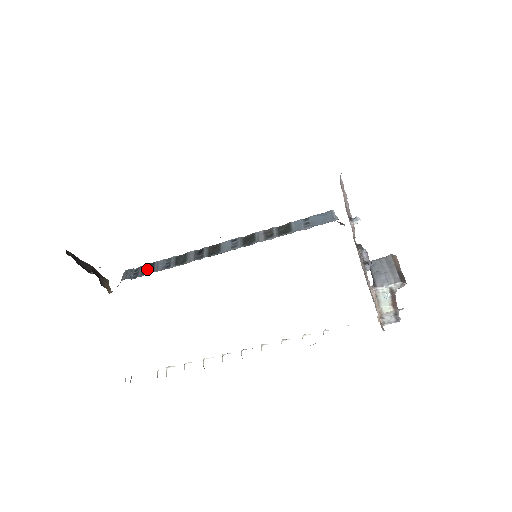
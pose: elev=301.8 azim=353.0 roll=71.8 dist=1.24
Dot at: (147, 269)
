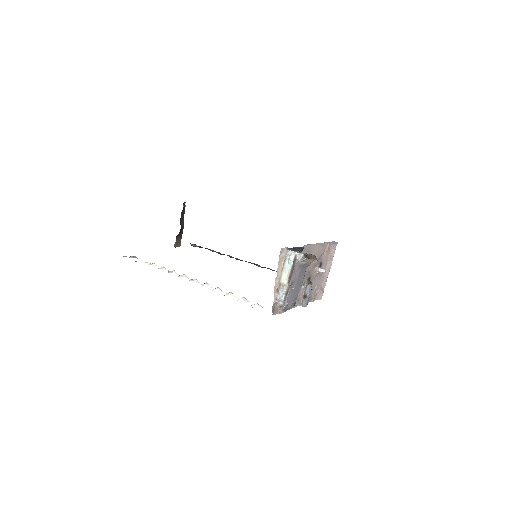
Dot at: occluded
